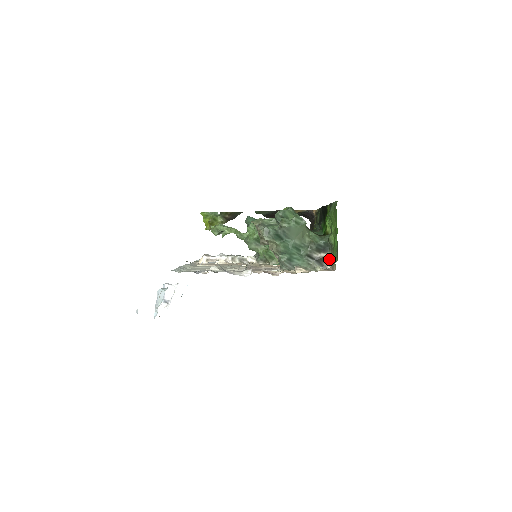
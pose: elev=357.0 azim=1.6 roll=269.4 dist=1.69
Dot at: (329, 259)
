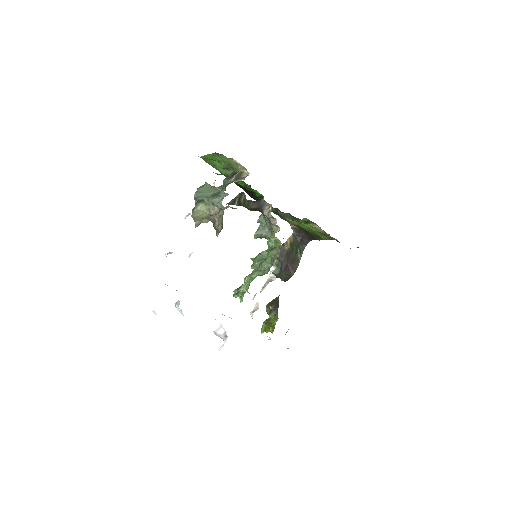
Dot at: (241, 172)
